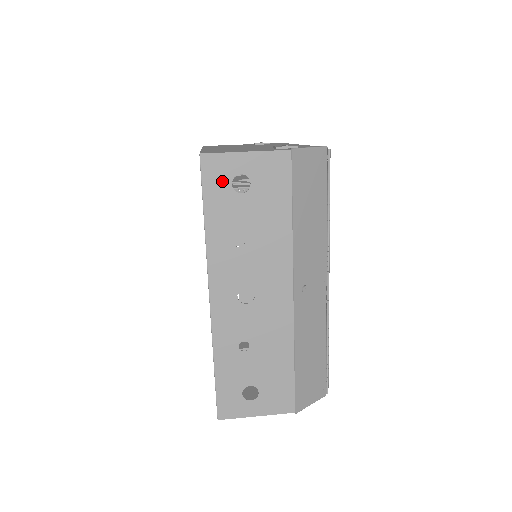
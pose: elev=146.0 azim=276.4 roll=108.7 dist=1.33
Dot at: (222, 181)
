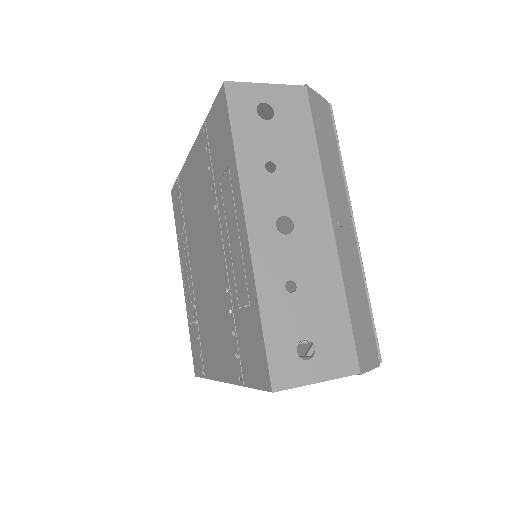
Dot at: (247, 107)
